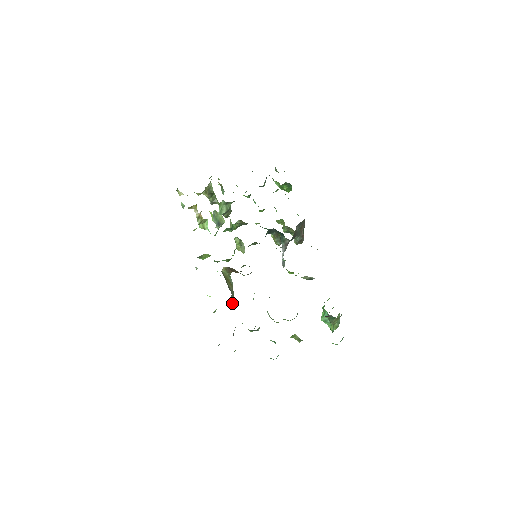
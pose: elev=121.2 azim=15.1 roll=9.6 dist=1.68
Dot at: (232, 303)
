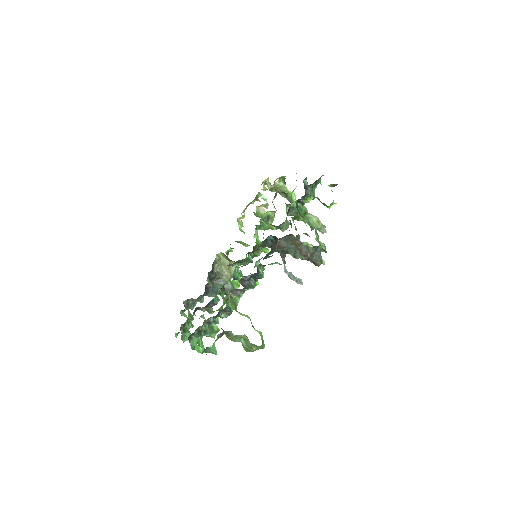
Dot at: (222, 286)
